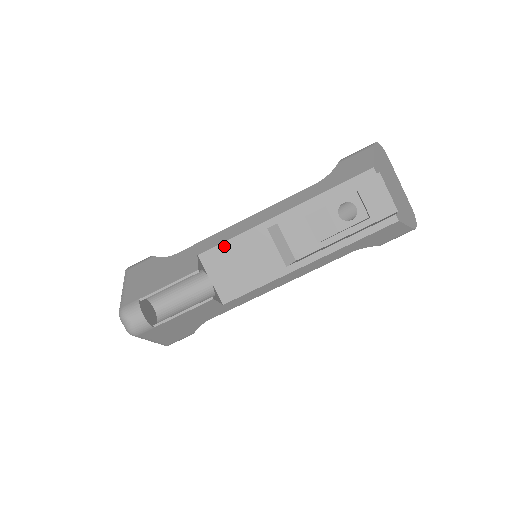
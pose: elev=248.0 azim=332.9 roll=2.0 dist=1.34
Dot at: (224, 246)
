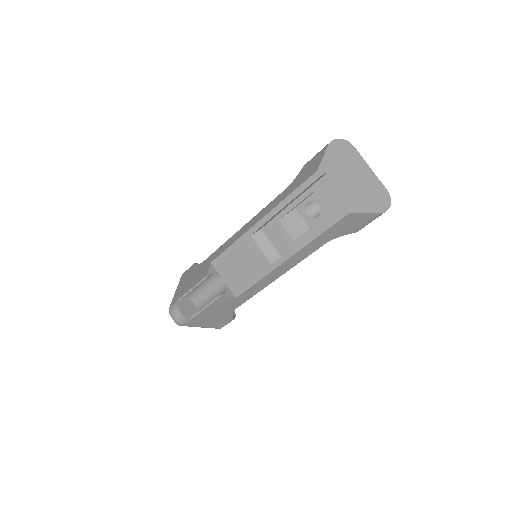
Dot at: (226, 253)
